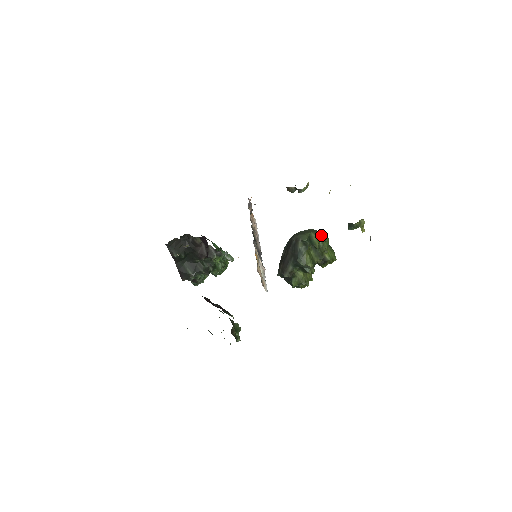
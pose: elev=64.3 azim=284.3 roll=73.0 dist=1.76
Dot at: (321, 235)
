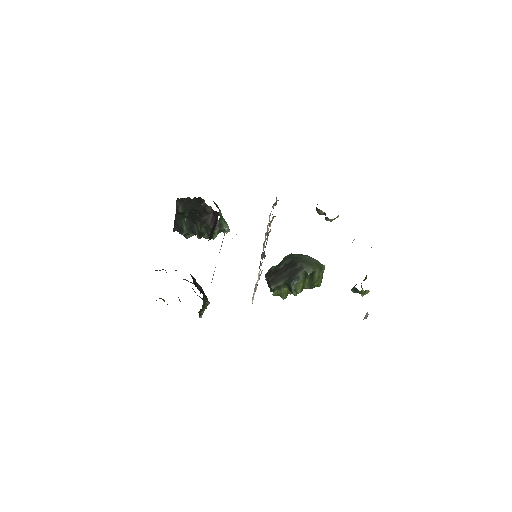
Dot at: (323, 270)
